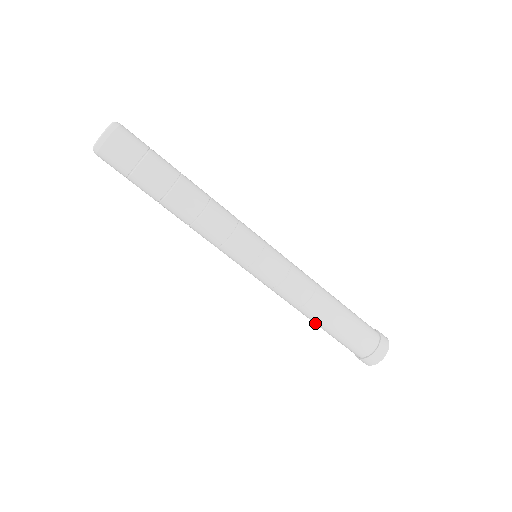
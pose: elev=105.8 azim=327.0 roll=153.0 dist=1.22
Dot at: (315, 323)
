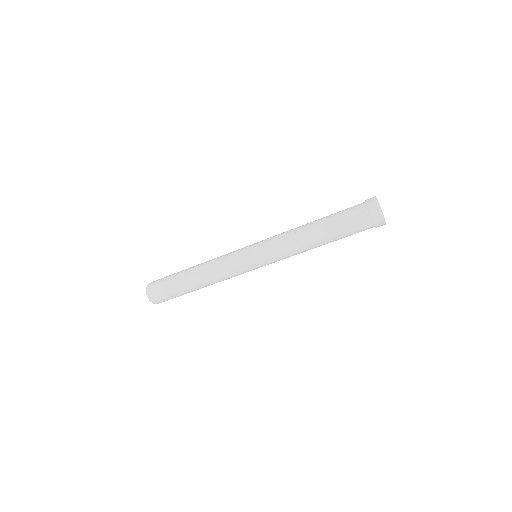
Dot at: occluded
